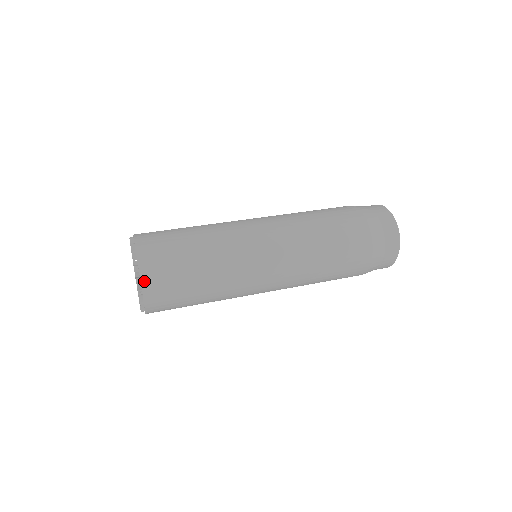
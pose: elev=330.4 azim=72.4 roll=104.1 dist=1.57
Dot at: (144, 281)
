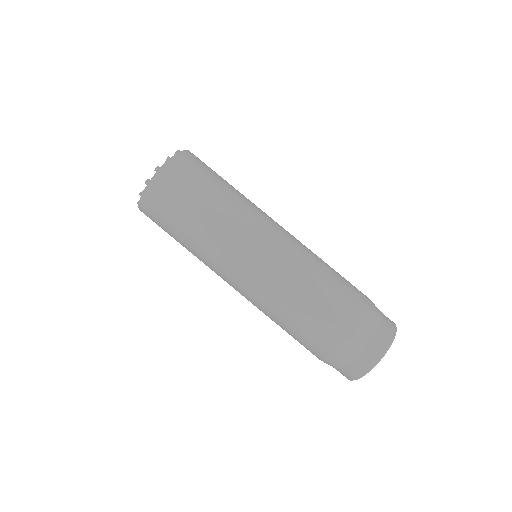
Dot at: occluded
